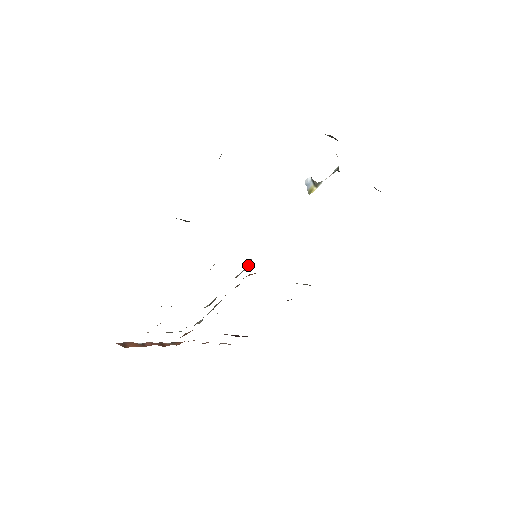
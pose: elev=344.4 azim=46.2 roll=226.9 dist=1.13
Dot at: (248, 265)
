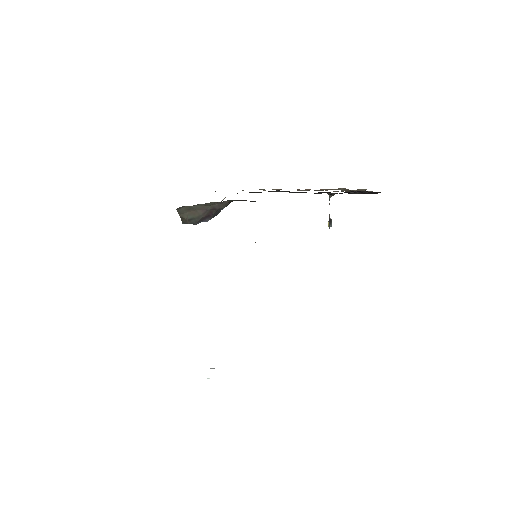
Dot at: occluded
